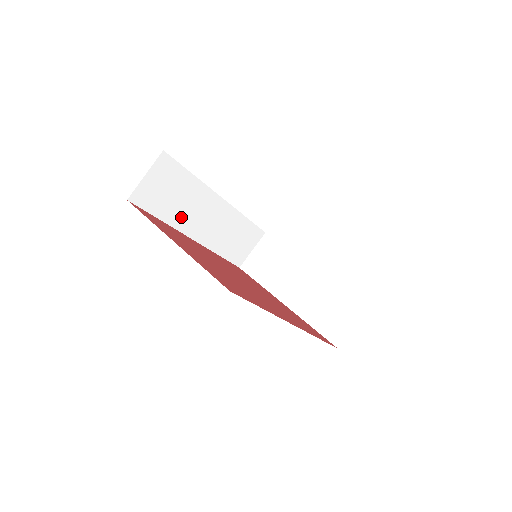
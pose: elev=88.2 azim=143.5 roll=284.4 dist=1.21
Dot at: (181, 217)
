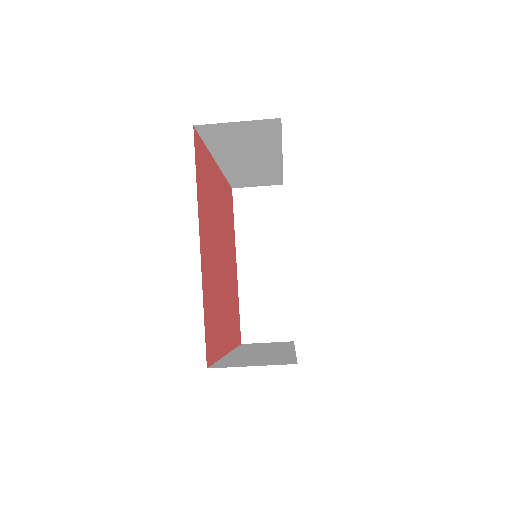
Dot at: (229, 152)
